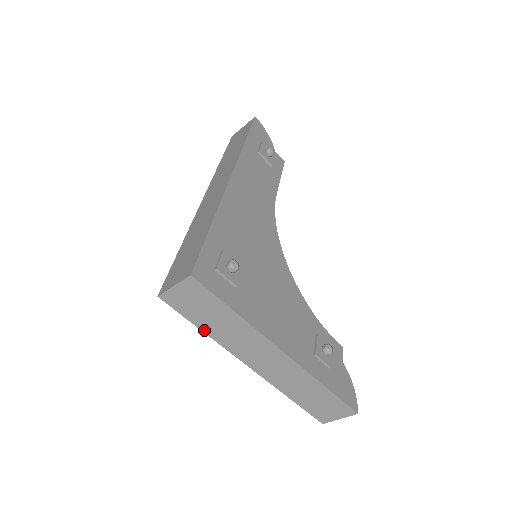
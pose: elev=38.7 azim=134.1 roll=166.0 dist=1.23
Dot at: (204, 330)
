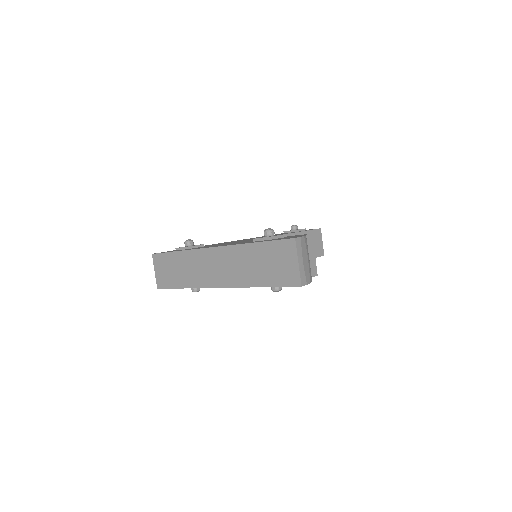
Dot at: (183, 286)
